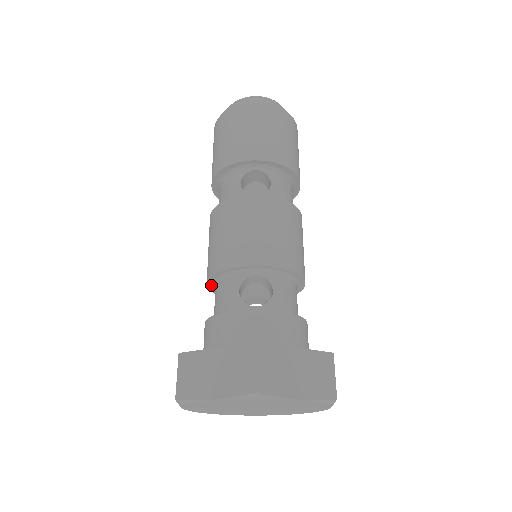
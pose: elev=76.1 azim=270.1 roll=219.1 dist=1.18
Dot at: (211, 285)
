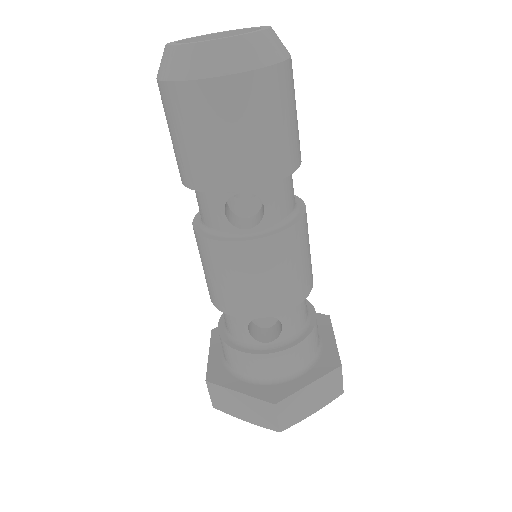
Dot at: occluded
